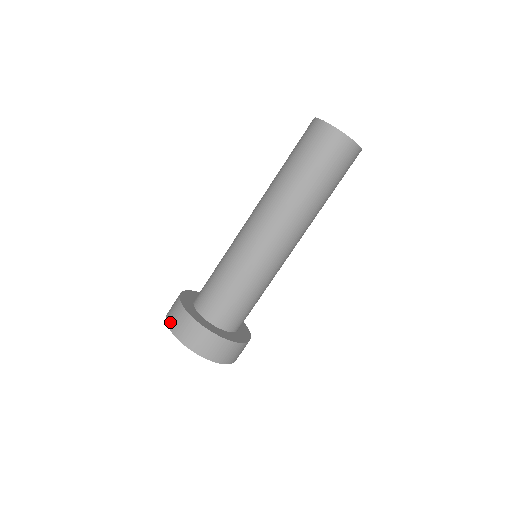
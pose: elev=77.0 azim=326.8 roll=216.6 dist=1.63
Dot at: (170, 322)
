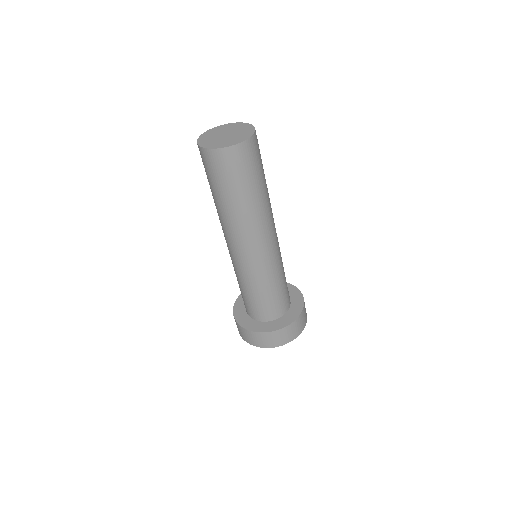
Dot at: occluded
